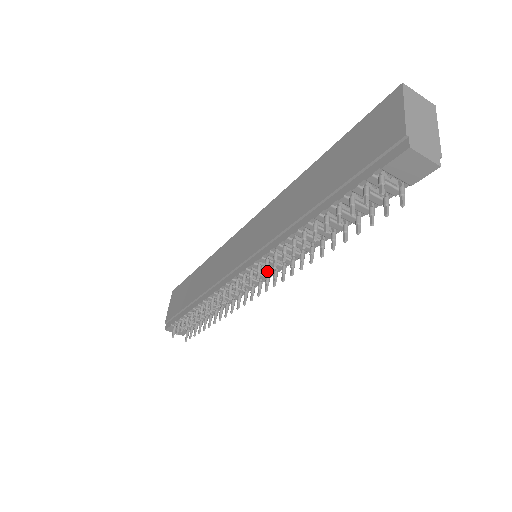
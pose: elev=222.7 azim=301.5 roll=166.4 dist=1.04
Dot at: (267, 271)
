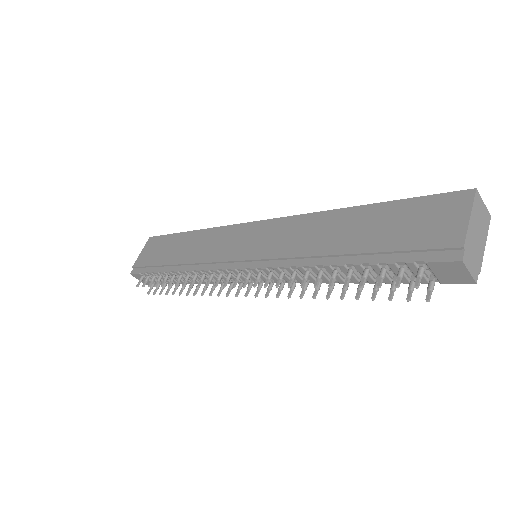
Dot at: (267, 284)
